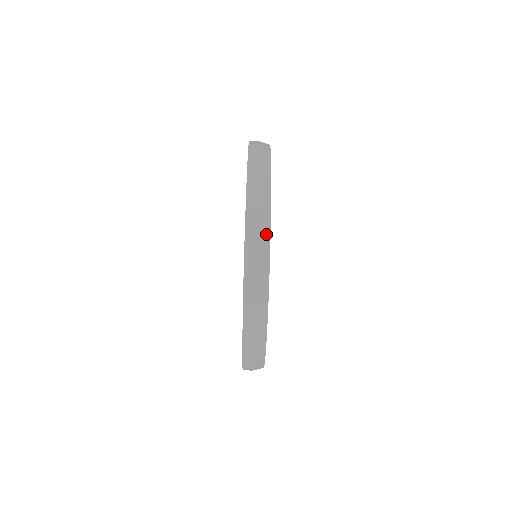
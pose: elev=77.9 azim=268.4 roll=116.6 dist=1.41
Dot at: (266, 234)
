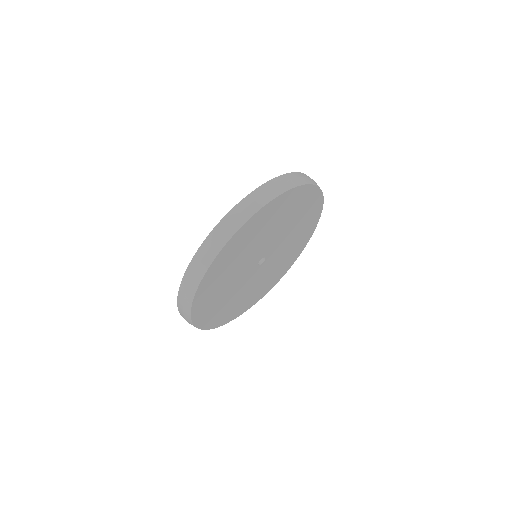
Dot at: (308, 182)
